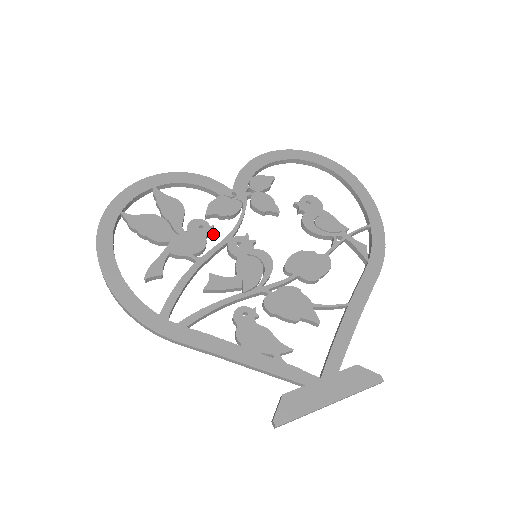
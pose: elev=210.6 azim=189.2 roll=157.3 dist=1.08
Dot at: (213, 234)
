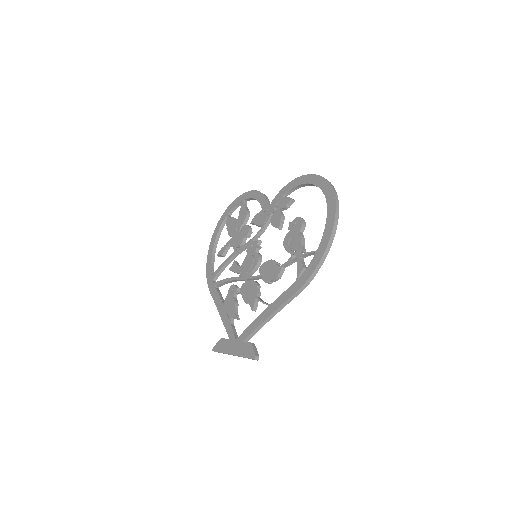
Dot at: (247, 236)
